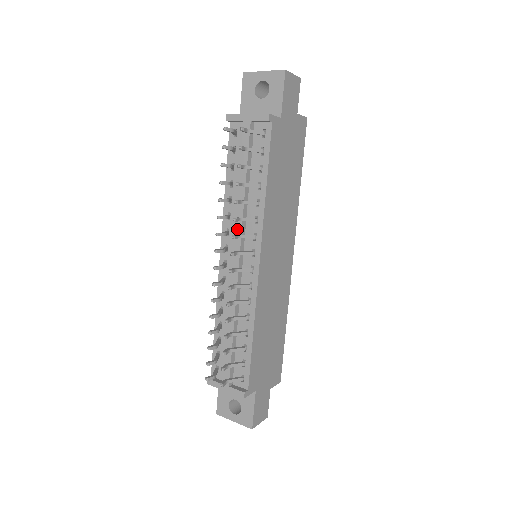
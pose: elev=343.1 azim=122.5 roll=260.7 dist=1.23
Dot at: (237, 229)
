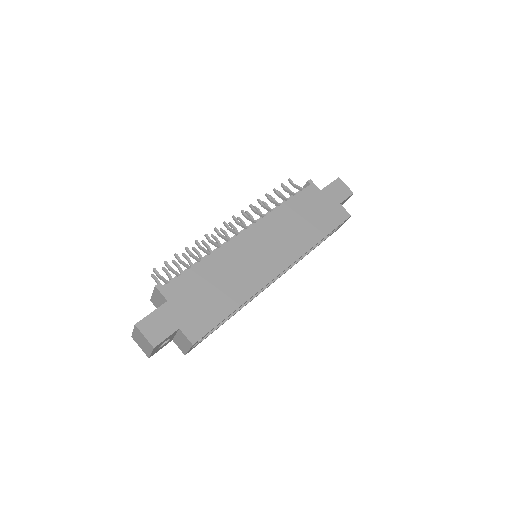
Dot at: (252, 224)
